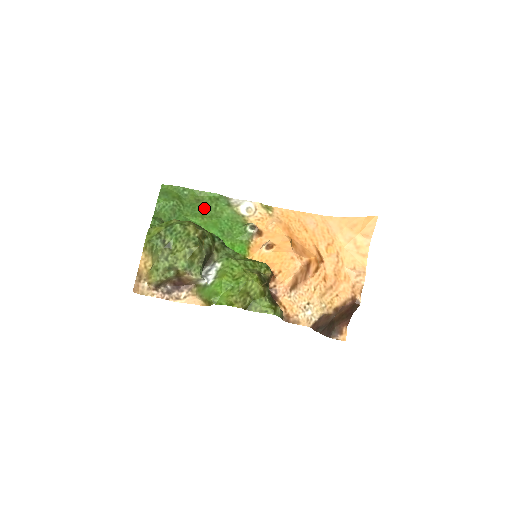
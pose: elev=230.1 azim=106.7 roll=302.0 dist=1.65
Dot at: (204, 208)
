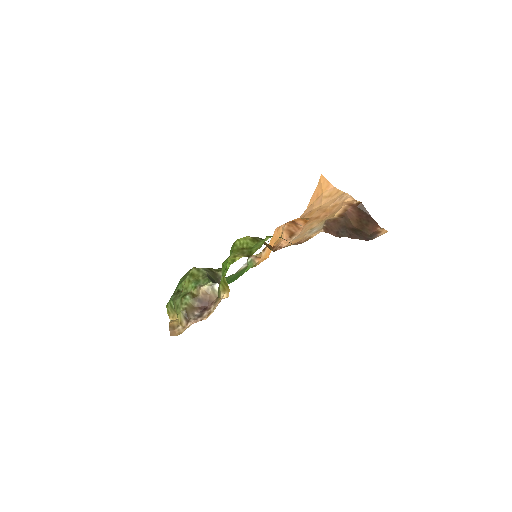
Dot at: occluded
